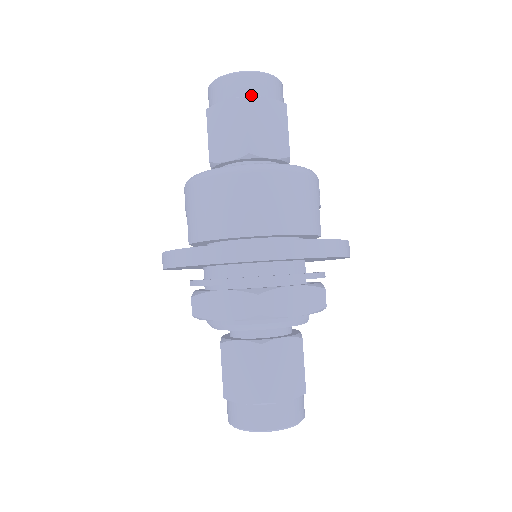
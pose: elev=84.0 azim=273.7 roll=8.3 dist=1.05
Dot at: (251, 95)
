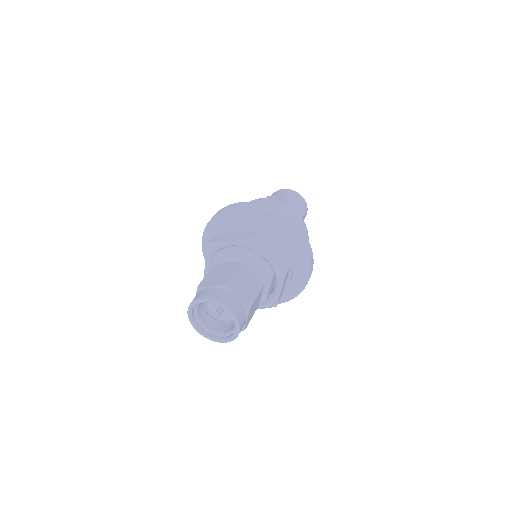
Dot at: (292, 196)
